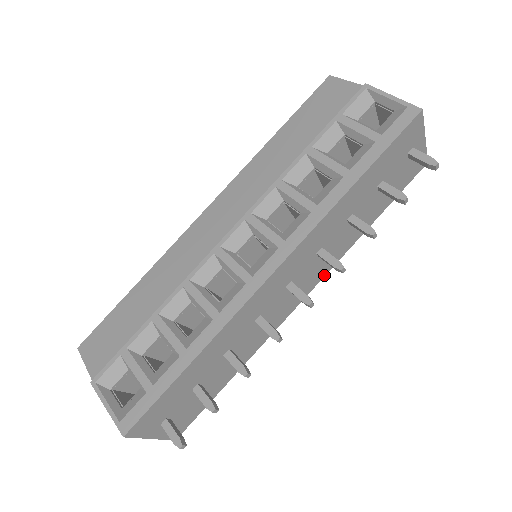
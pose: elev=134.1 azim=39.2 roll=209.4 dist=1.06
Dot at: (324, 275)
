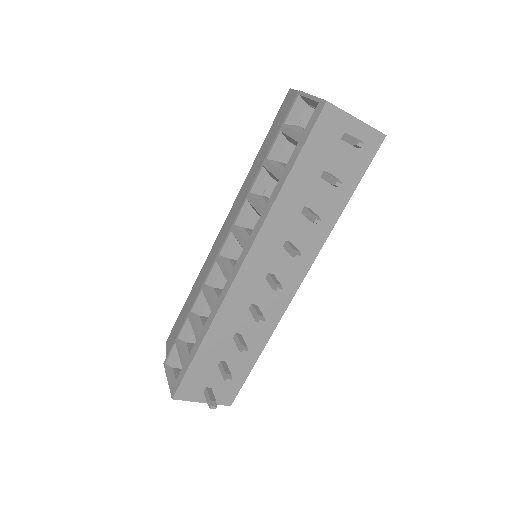
Dot at: (312, 262)
